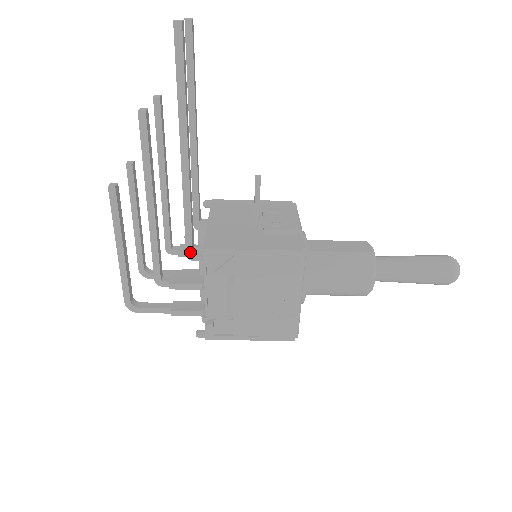
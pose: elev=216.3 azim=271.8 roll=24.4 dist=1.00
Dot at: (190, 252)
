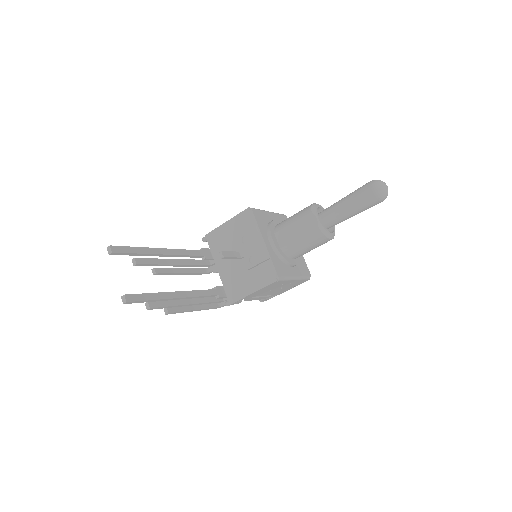
Dot at: (225, 297)
